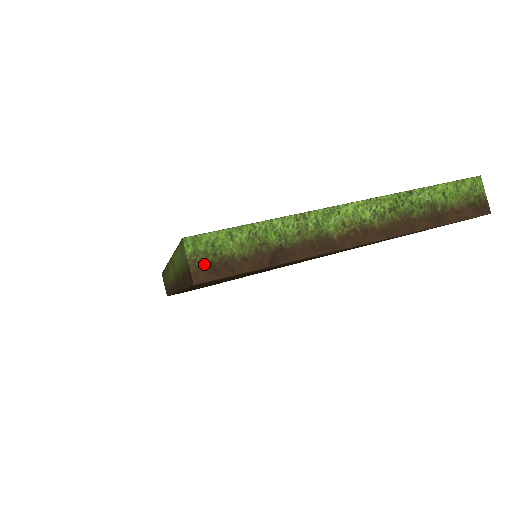
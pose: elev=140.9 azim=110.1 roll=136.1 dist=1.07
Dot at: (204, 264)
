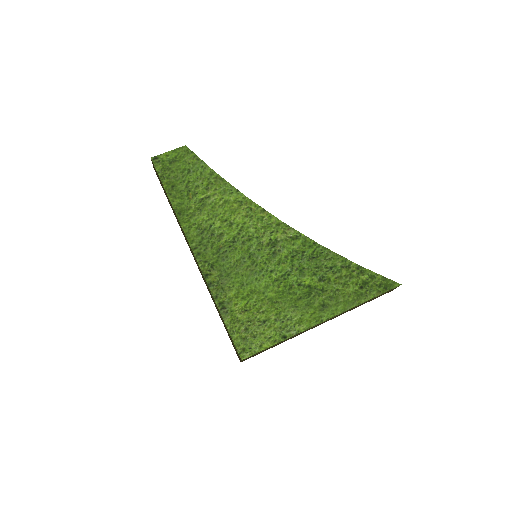
Dot at: occluded
